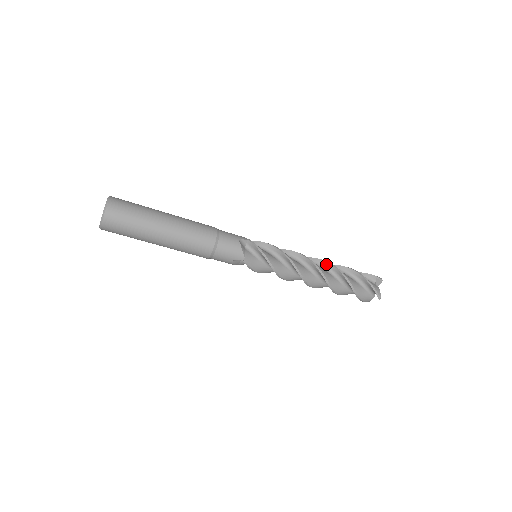
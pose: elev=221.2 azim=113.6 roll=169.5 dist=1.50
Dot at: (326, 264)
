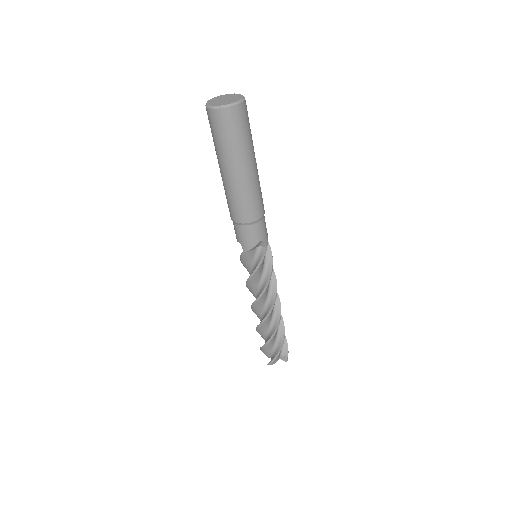
Dot at: occluded
